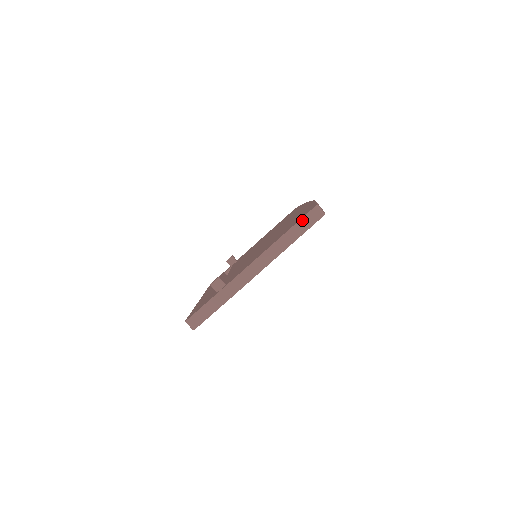
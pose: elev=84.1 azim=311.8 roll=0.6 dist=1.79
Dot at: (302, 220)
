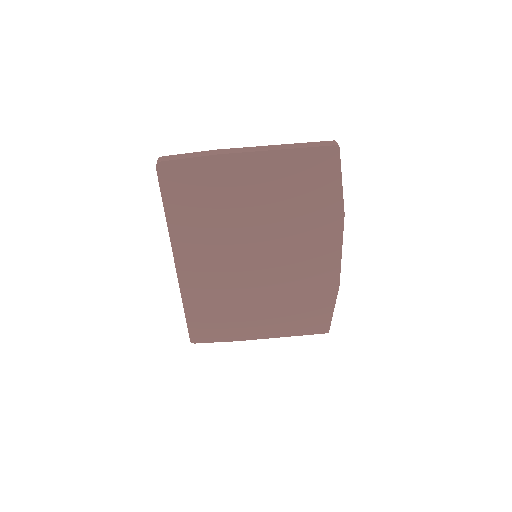
Dot at: (316, 142)
